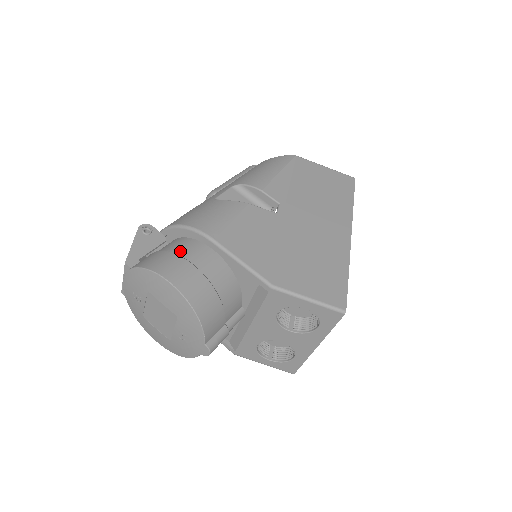
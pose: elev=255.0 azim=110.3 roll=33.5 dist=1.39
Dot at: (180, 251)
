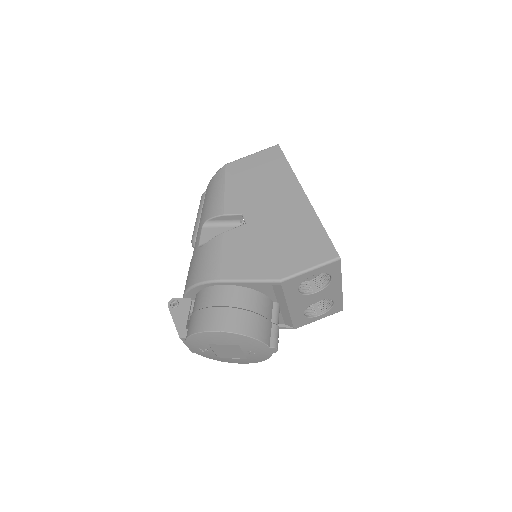
Dot at: (206, 303)
